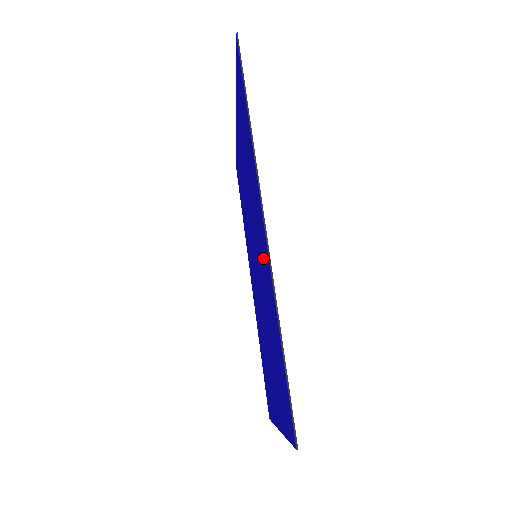
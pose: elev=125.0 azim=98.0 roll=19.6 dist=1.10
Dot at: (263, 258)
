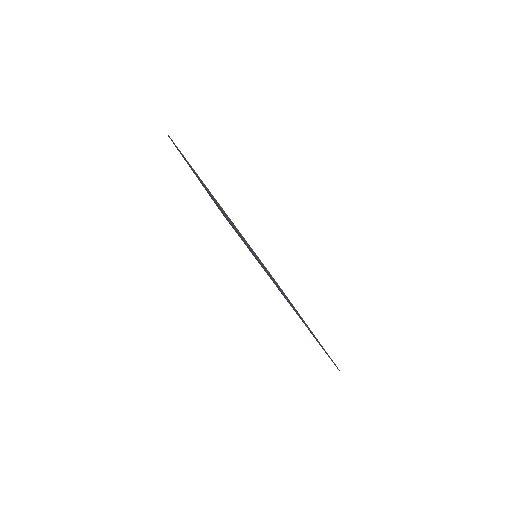
Dot at: occluded
